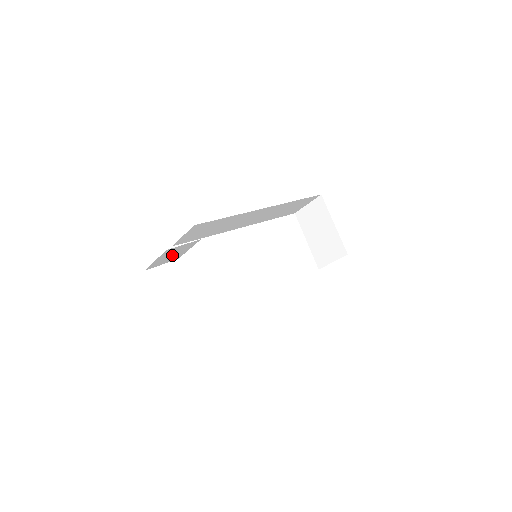
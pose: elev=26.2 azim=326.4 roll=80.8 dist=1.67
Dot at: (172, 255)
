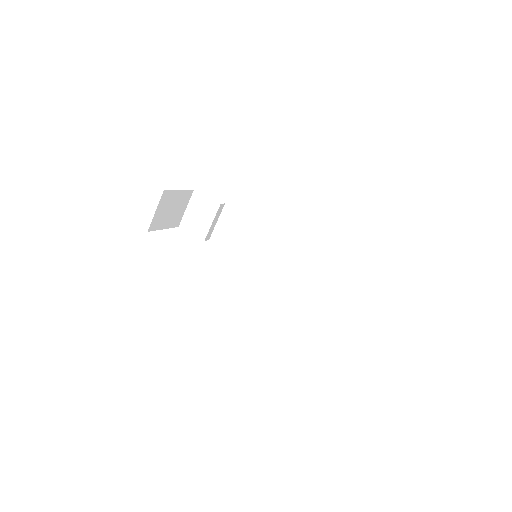
Dot at: (199, 217)
